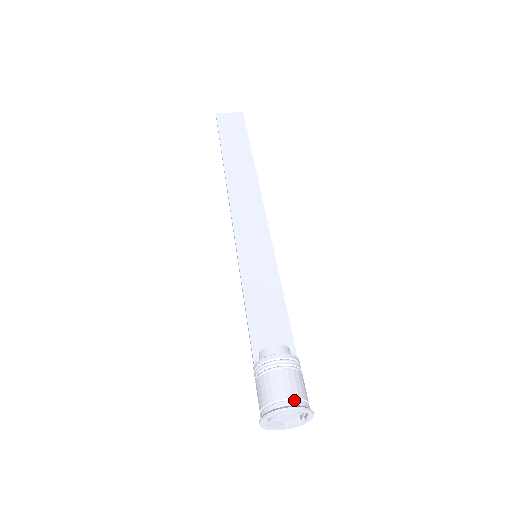
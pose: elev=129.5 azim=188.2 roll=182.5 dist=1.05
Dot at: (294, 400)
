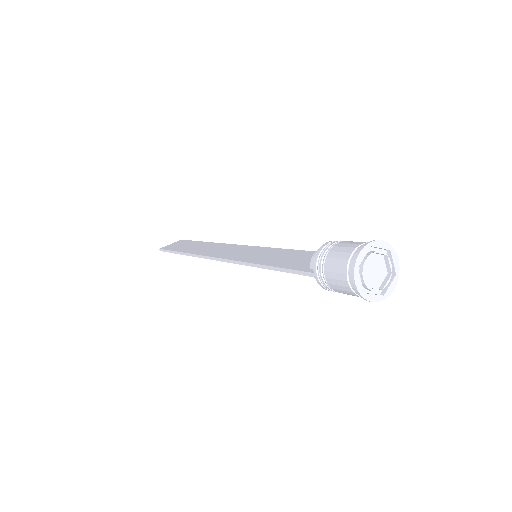
Dot at: occluded
